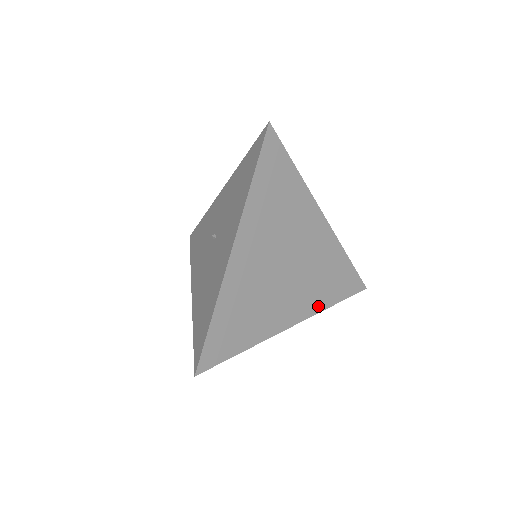
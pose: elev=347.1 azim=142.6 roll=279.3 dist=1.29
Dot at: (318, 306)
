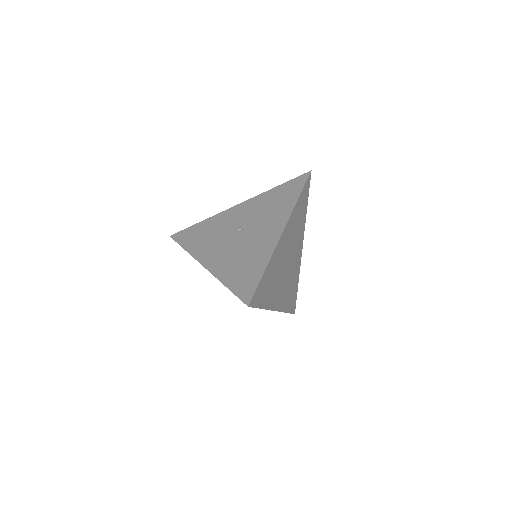
Dot at: (284, 307)
